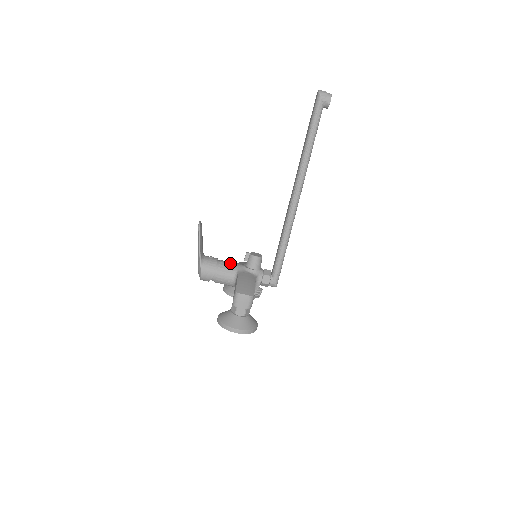
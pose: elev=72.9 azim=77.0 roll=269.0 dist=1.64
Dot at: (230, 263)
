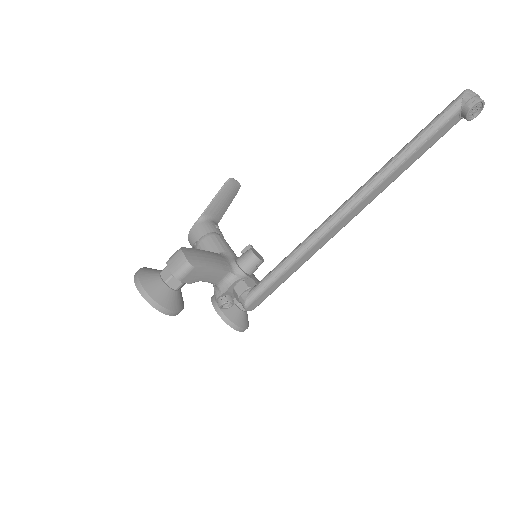
Dot at: (226, 244)
